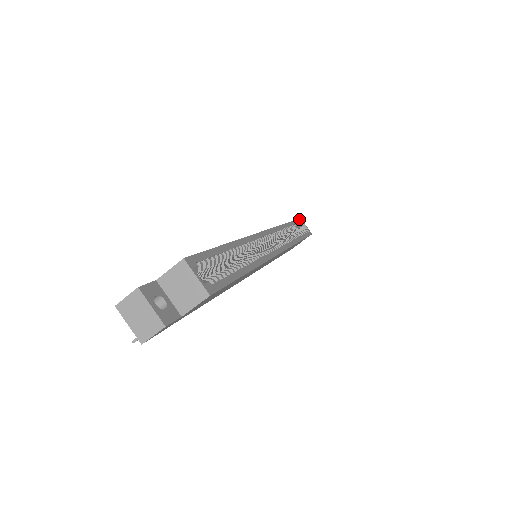
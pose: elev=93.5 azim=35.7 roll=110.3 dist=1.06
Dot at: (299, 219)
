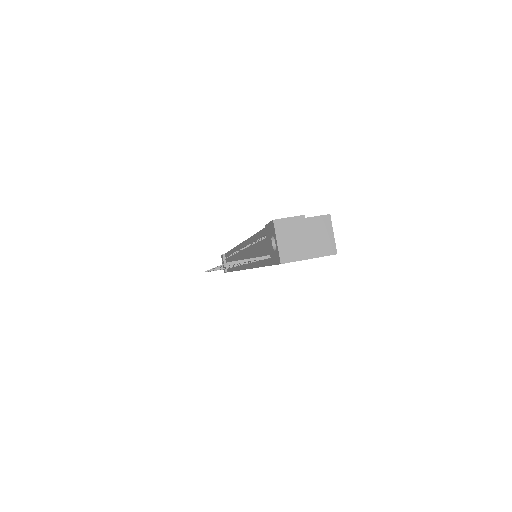
Dot at: occluded
